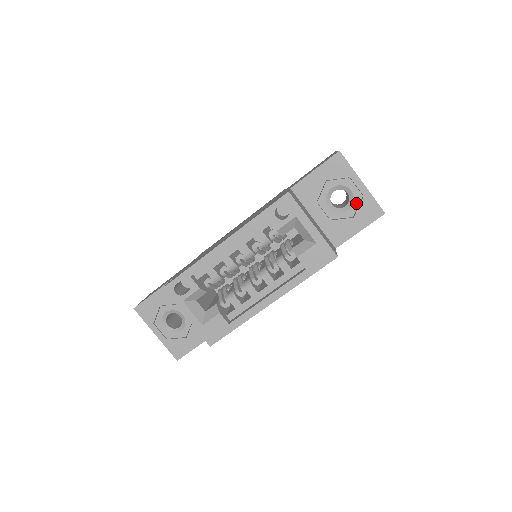
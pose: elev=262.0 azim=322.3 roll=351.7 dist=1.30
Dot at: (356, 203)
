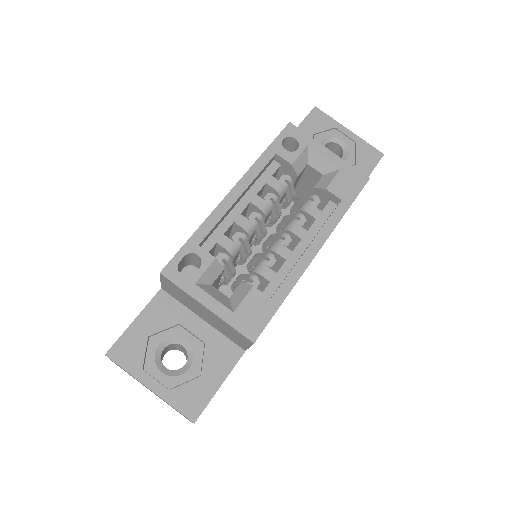
Dot at: (352, 150)
